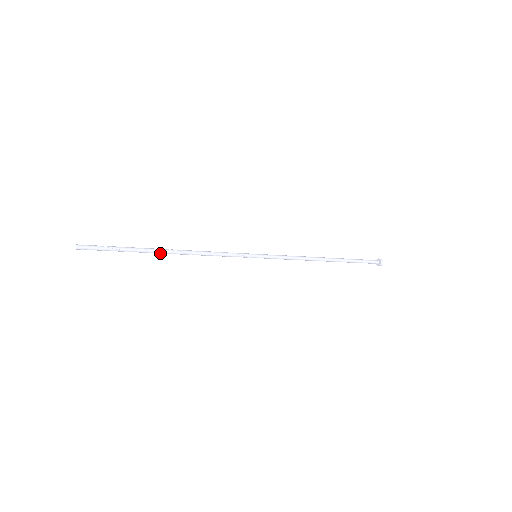
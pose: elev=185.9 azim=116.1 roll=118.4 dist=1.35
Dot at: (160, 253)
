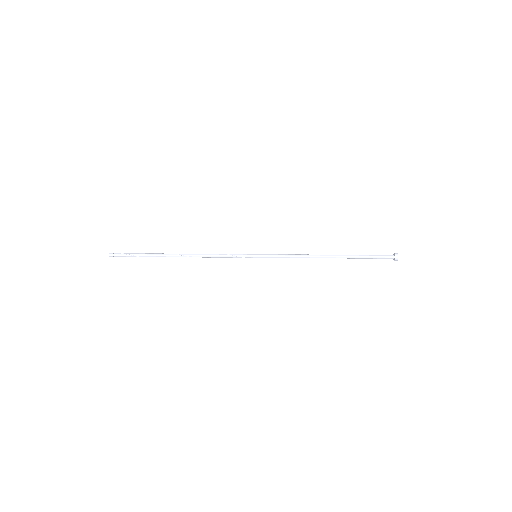
Dot at: occluded
